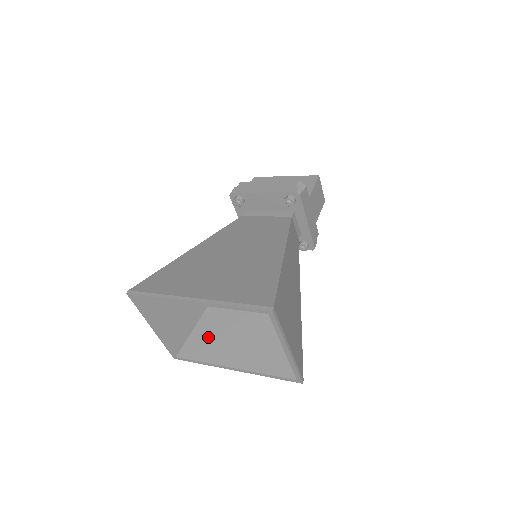
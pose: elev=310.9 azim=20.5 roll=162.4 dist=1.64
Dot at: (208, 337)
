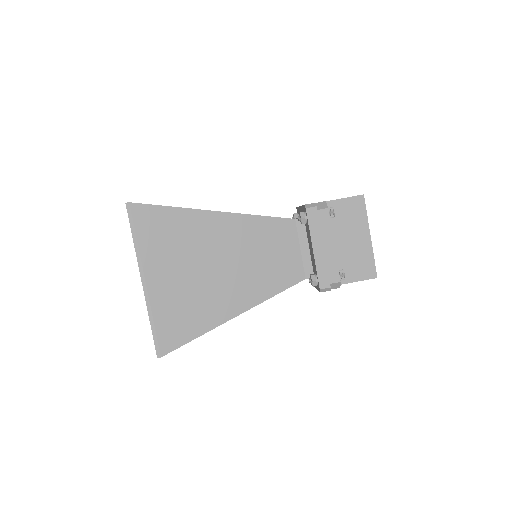
Dot at: occluded
